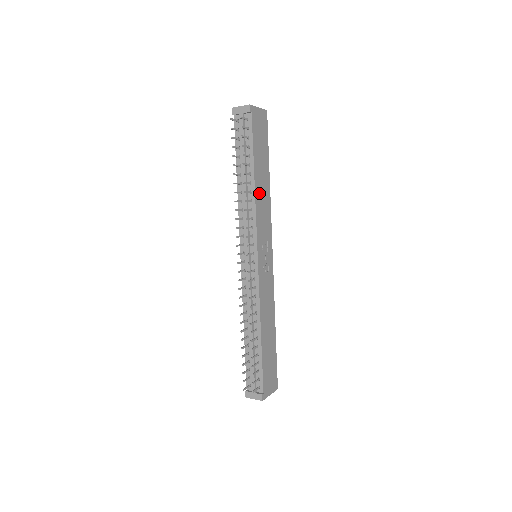
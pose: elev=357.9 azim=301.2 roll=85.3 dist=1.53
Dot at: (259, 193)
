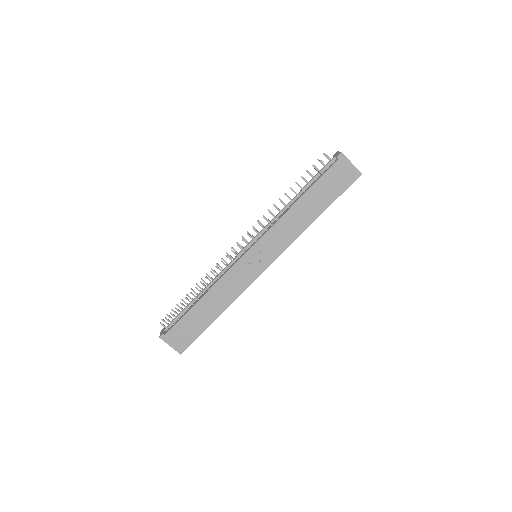
Dot at: (293, 215)
